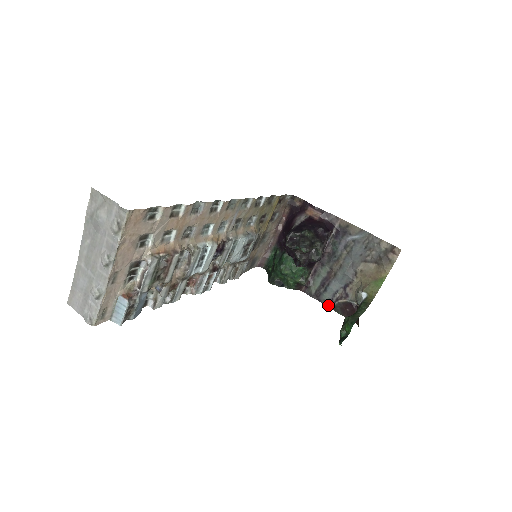
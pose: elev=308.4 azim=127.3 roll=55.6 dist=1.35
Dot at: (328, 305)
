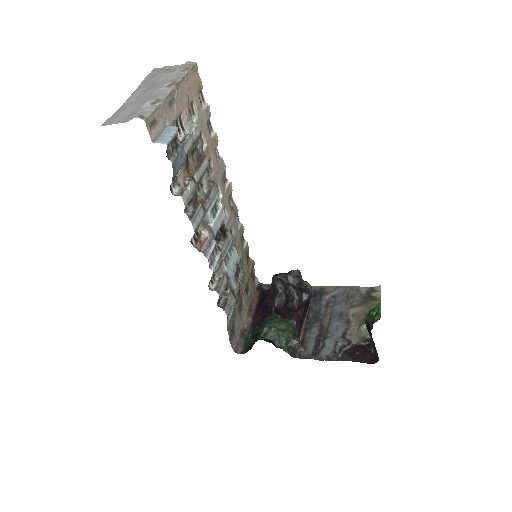
Dot at: (333, 359)
